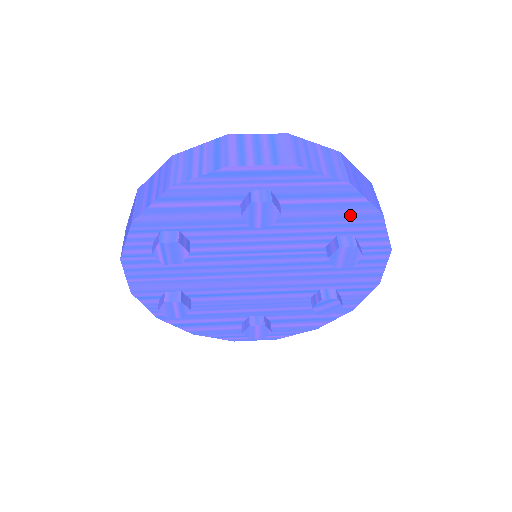
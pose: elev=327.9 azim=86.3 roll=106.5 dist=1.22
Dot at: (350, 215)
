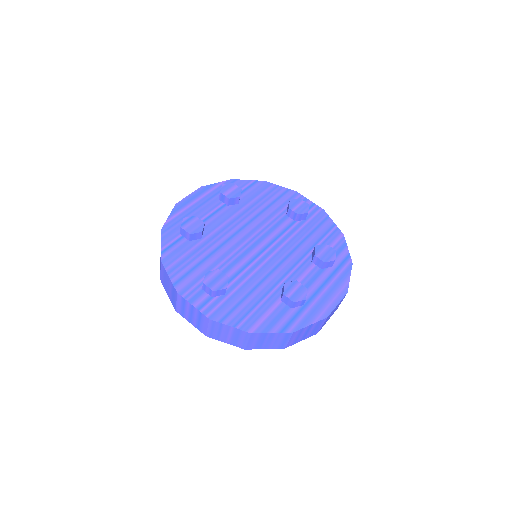
Dot at: occluded
